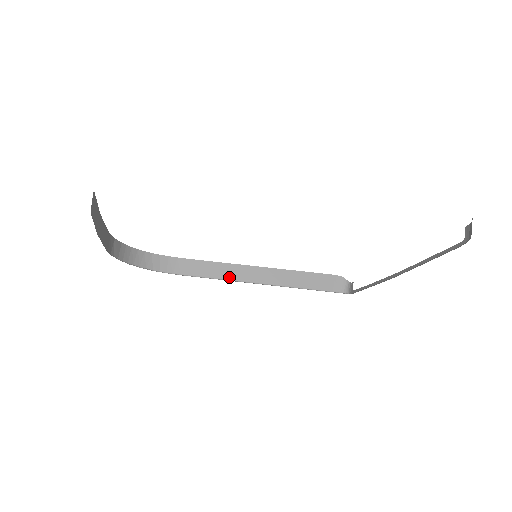
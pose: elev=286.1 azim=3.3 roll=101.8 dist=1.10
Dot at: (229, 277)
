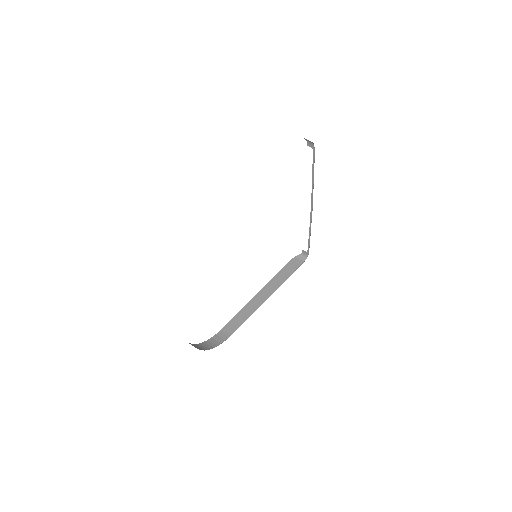
Dot at: (253, 310)
